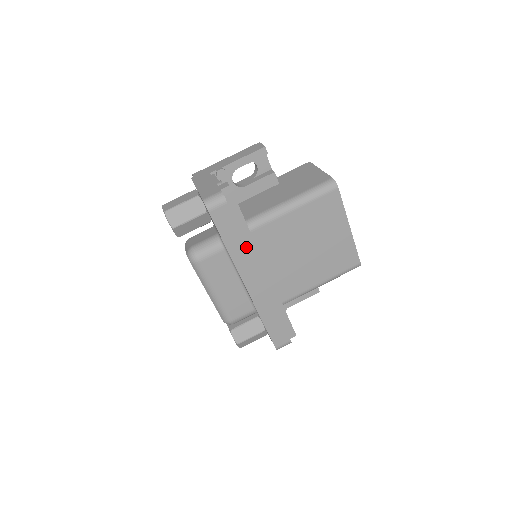
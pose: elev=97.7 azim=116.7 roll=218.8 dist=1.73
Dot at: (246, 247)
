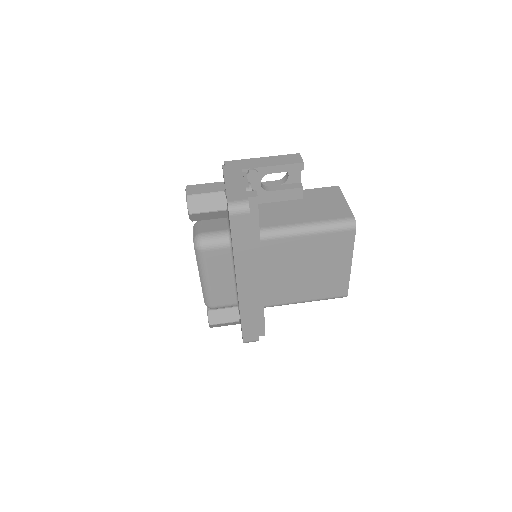
Dot at: (251, 255)
